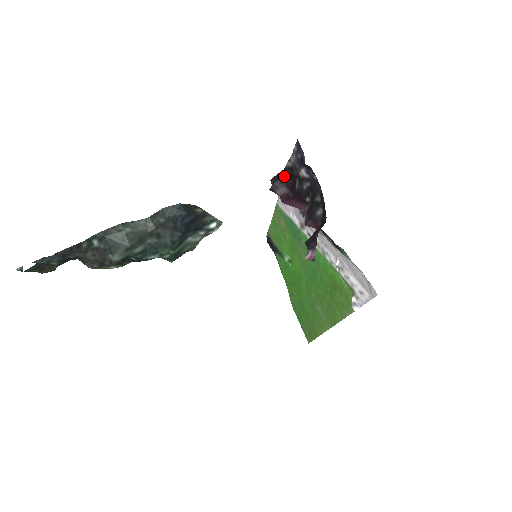
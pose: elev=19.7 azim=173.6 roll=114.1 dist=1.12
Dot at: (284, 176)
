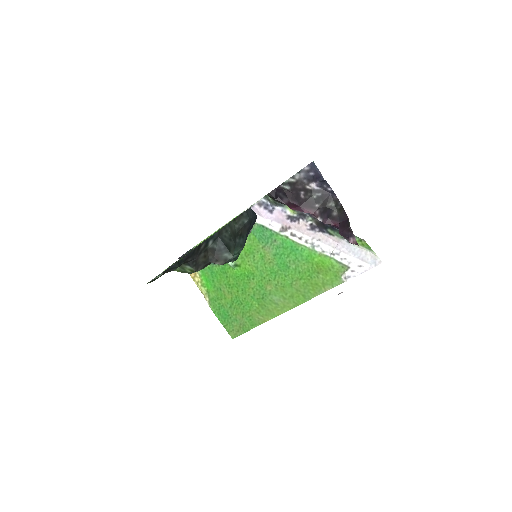
Dot at: (284, 189)
